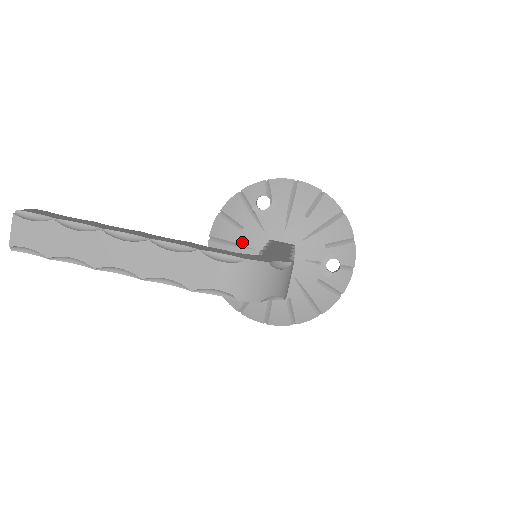
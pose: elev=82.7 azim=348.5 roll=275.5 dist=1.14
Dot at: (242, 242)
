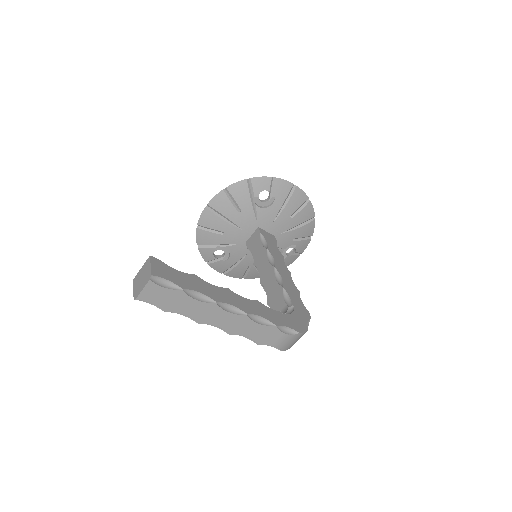
Dot at: (236, 221)
